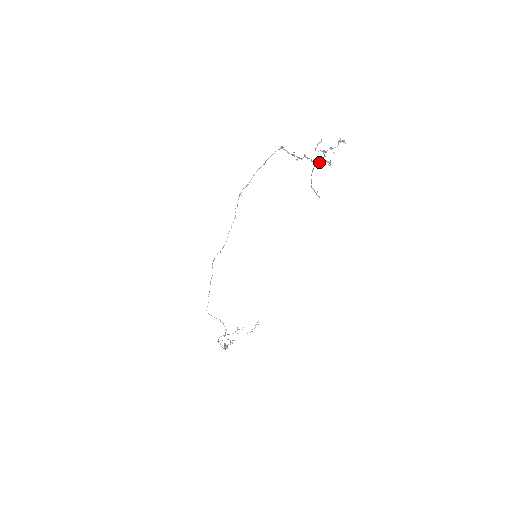
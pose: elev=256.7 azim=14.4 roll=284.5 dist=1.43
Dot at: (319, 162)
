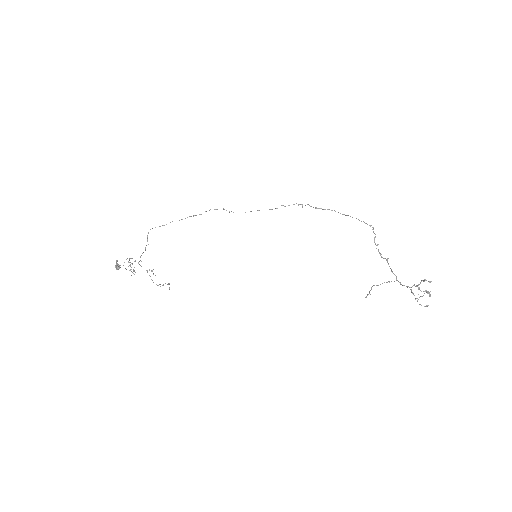
Dot at: occluded
